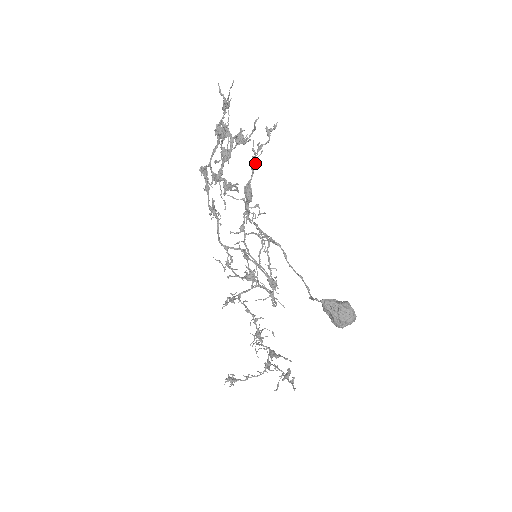
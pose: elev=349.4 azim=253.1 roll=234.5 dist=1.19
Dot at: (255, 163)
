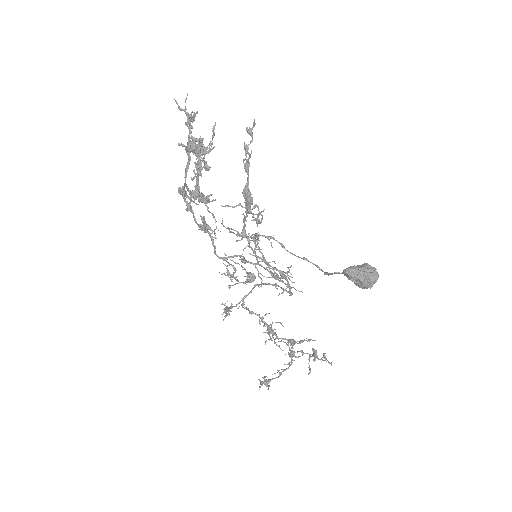
Dot at: (249, 165)
